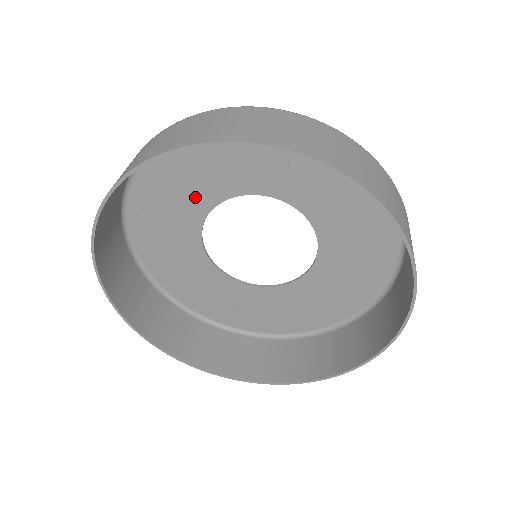
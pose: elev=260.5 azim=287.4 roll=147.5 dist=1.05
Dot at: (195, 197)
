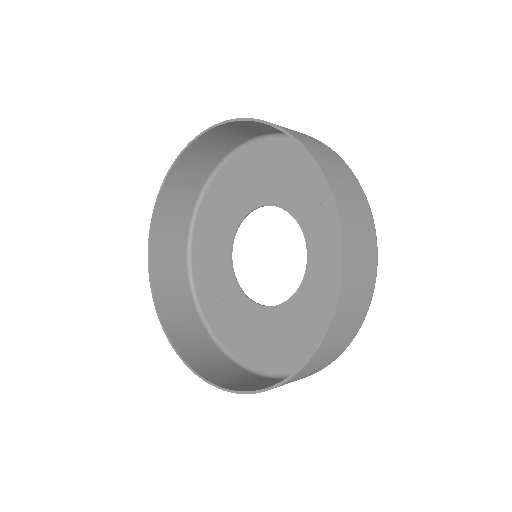
Dot at: (256, 191)
